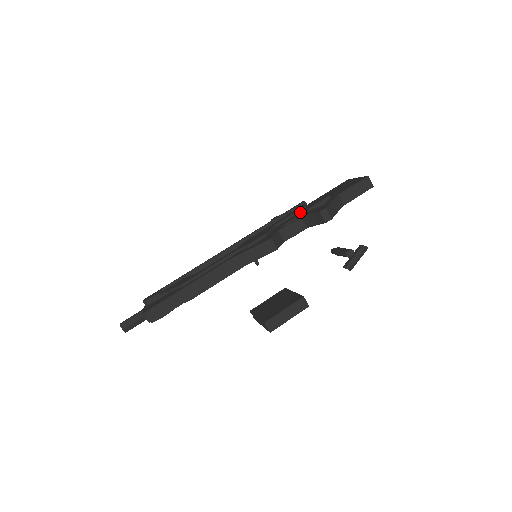
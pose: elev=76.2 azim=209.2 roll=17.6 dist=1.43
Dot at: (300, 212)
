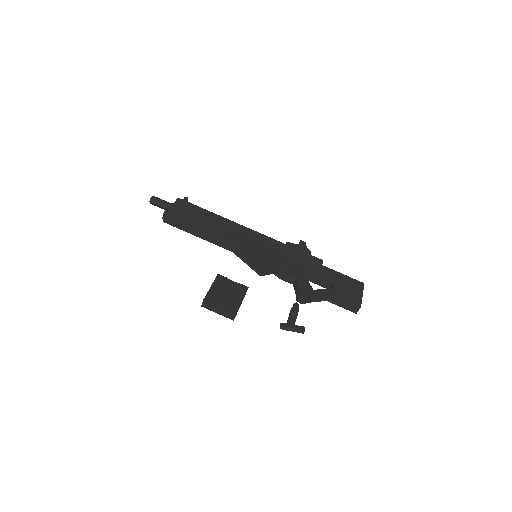
Dot at: (308, 268)
